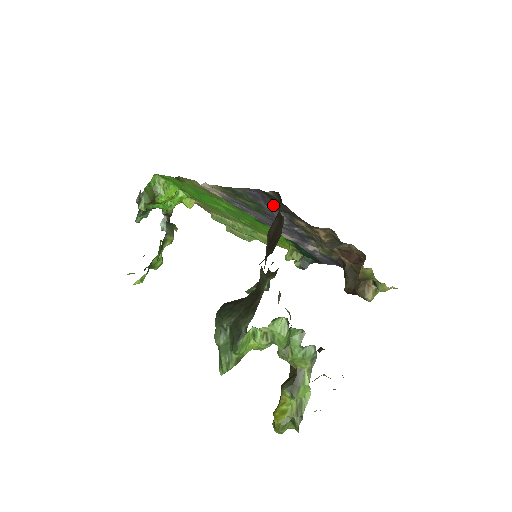
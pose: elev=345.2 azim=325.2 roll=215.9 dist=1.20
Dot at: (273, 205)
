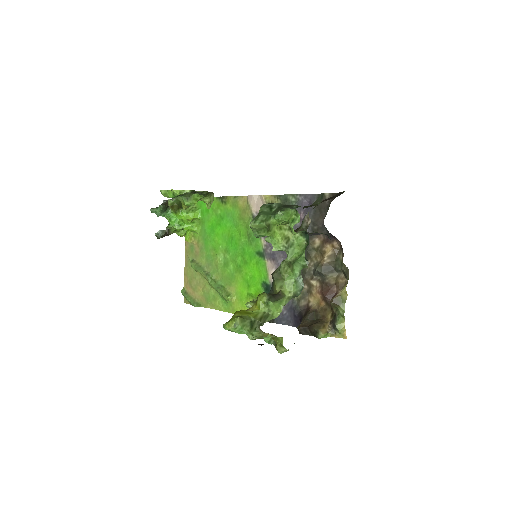
Dot at: (311, 215)
